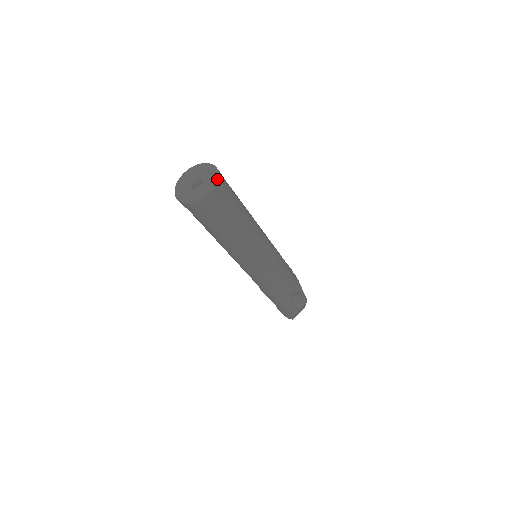
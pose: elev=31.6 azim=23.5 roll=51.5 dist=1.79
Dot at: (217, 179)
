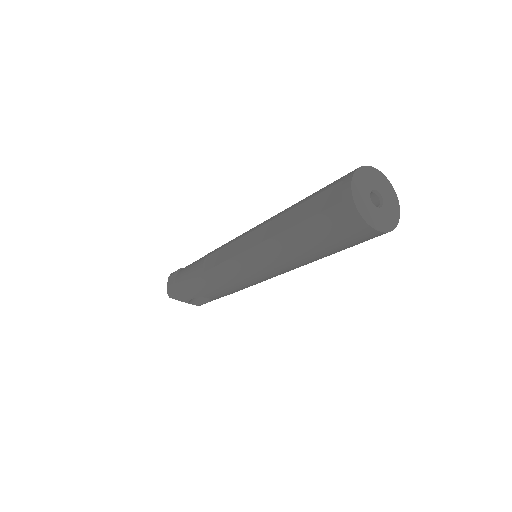
Dot at: (393, 228)
